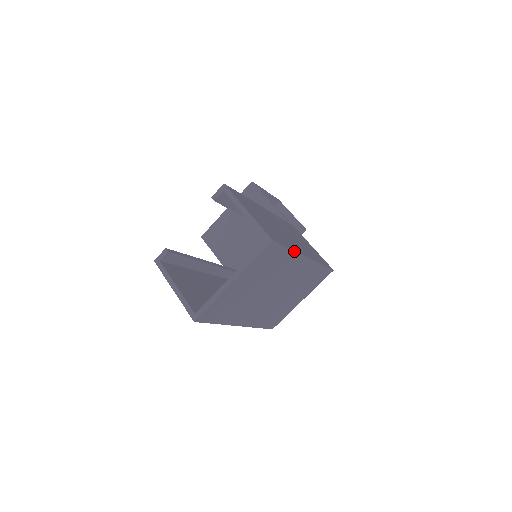
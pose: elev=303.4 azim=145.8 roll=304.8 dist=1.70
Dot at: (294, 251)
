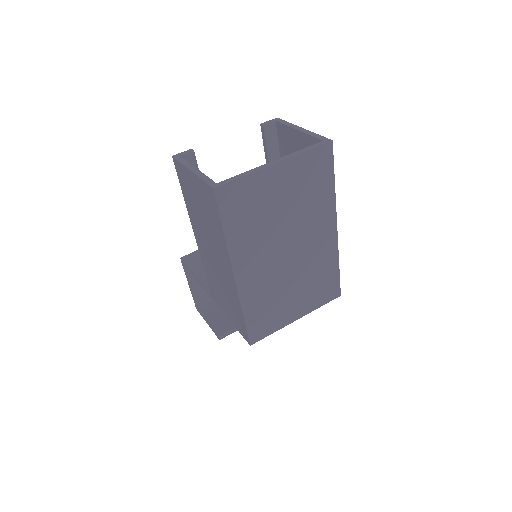
Dot at: (335, 193)
